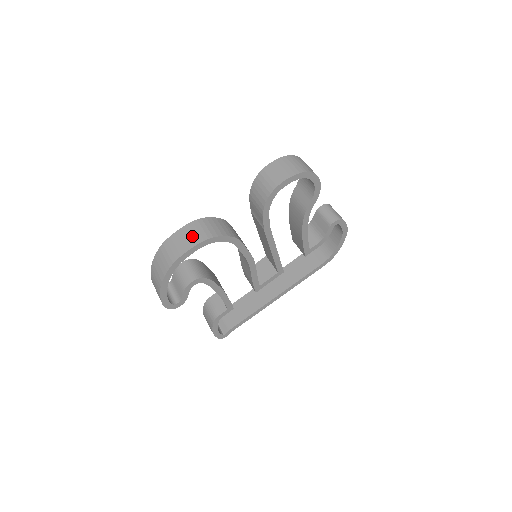
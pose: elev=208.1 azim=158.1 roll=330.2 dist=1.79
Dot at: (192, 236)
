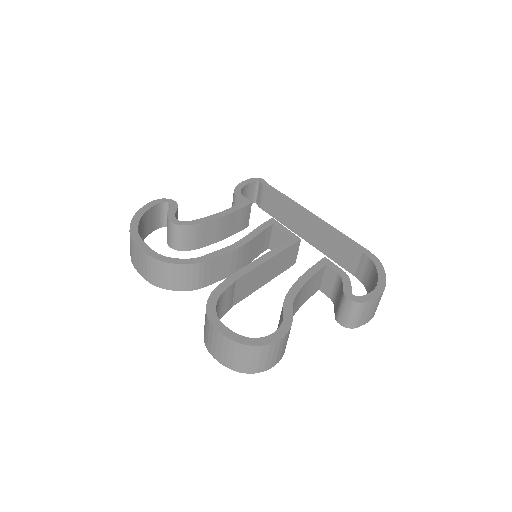
Dot at: (145, 269)
